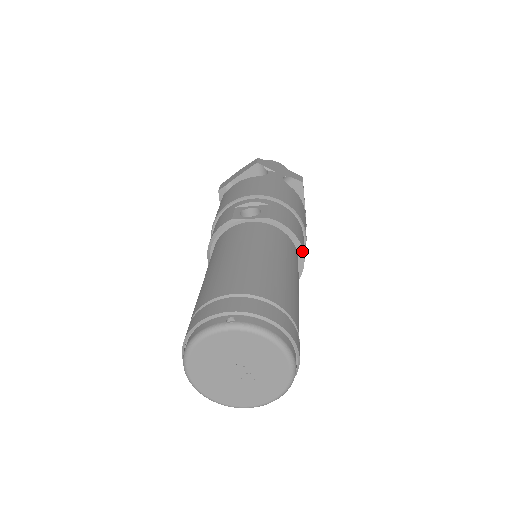
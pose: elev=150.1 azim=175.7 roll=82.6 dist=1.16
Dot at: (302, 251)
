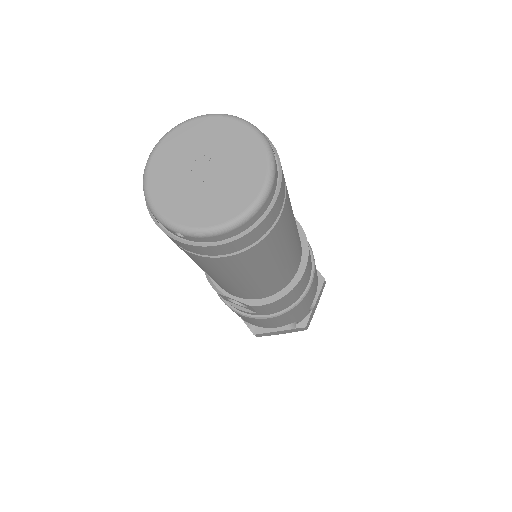
Dot at: (306, 264)
